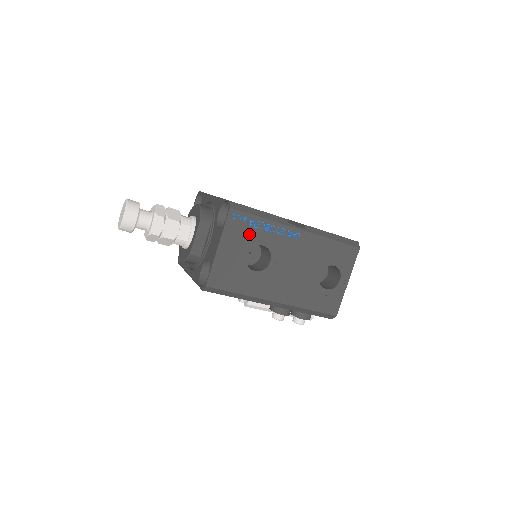
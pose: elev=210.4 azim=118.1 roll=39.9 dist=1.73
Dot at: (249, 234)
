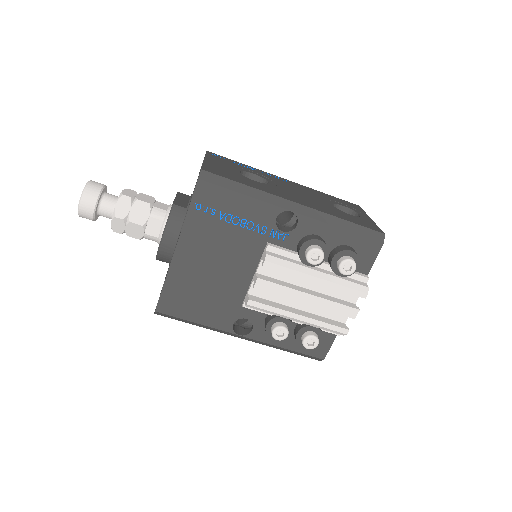
Dot at: (234, 165)
